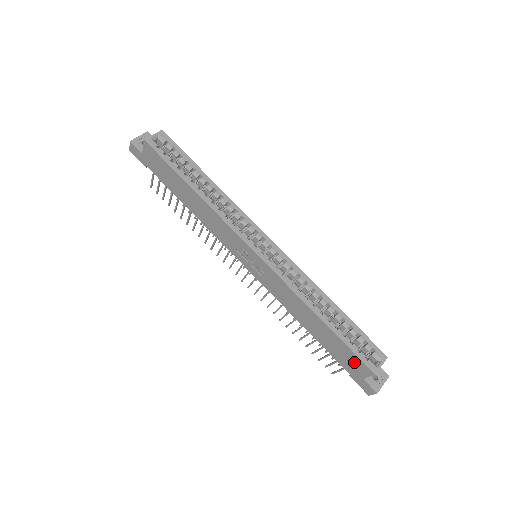
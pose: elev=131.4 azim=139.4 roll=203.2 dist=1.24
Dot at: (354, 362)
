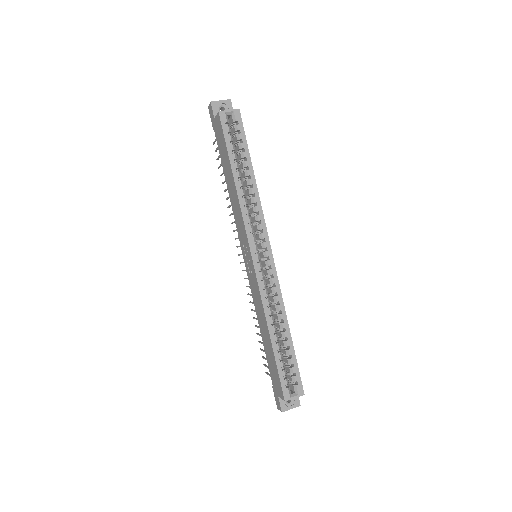
Dot at: (277, 382)
